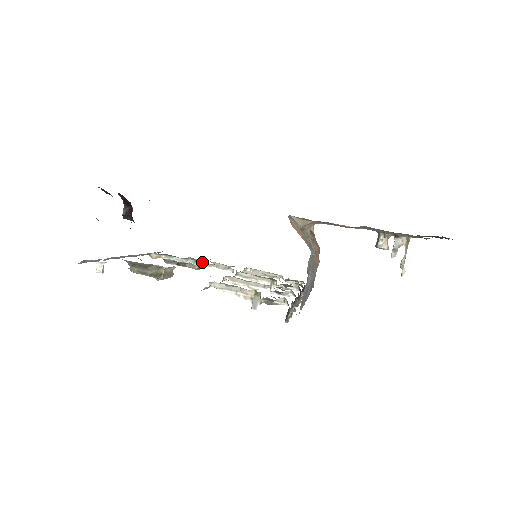
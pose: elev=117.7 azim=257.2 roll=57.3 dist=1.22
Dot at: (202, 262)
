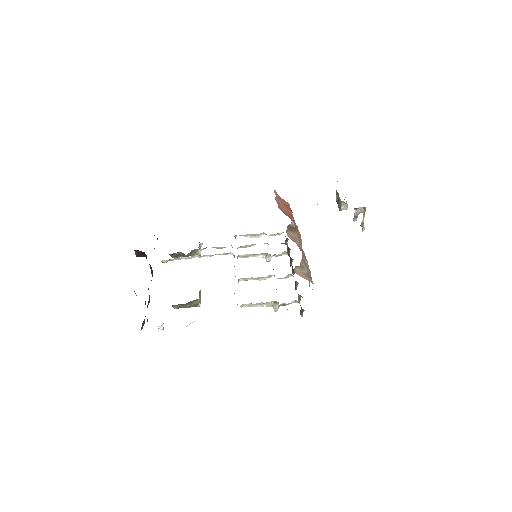
Dot at: (206, 255)
